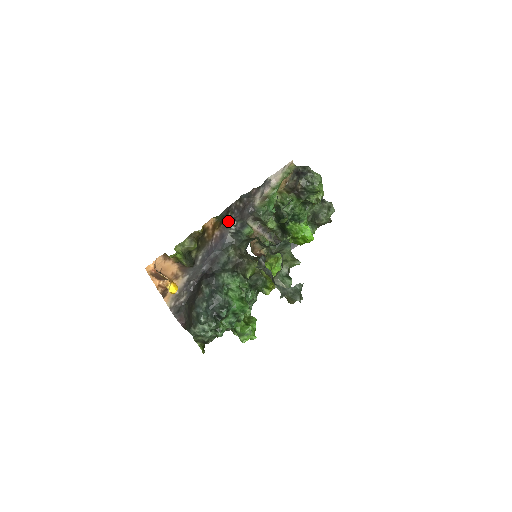
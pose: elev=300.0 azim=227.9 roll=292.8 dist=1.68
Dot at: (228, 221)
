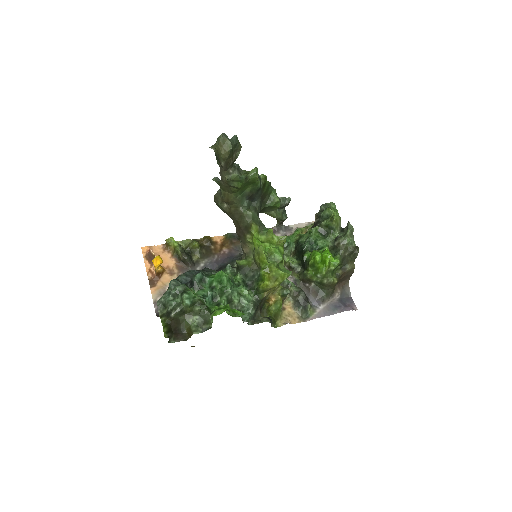
Dot at: (240, 244)
